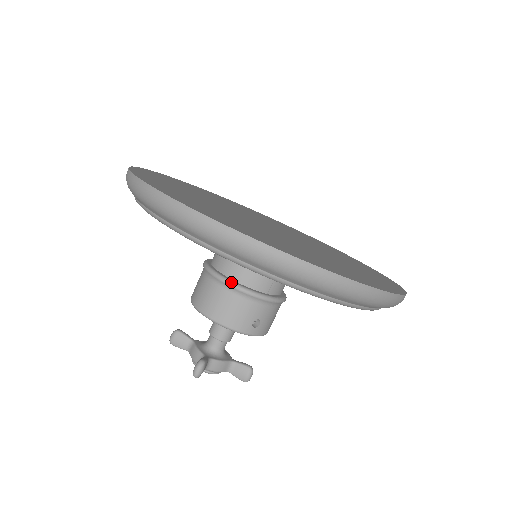
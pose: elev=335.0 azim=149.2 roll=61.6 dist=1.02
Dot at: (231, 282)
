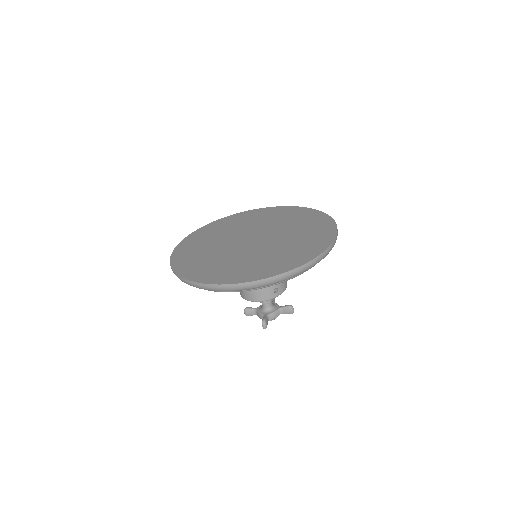
Dot at: occluded
